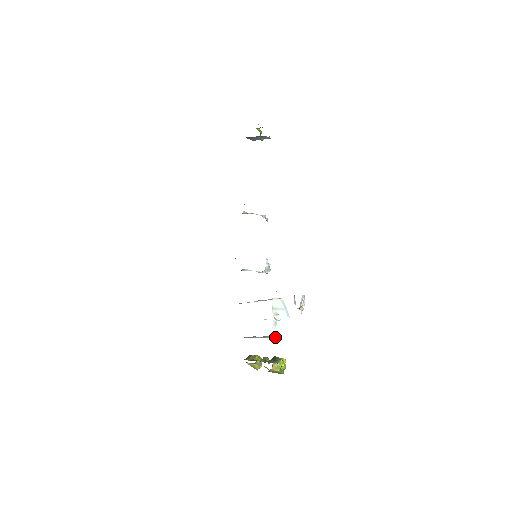
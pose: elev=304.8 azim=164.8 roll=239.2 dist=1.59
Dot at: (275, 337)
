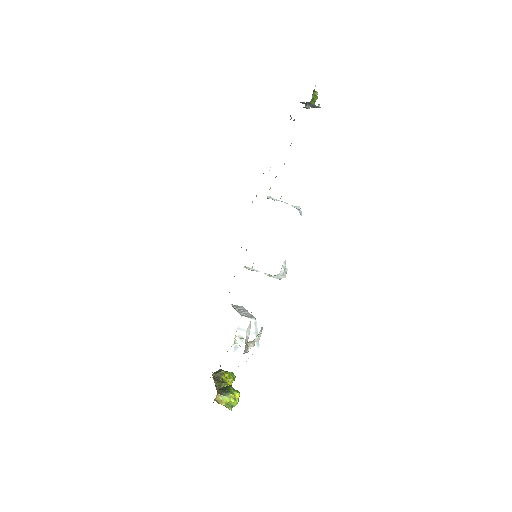
Dot at: occluded
